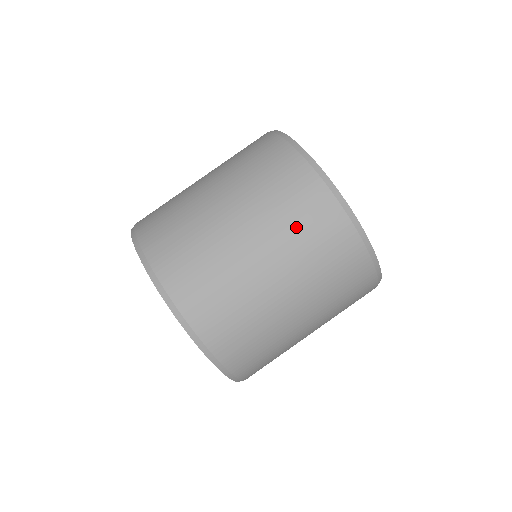
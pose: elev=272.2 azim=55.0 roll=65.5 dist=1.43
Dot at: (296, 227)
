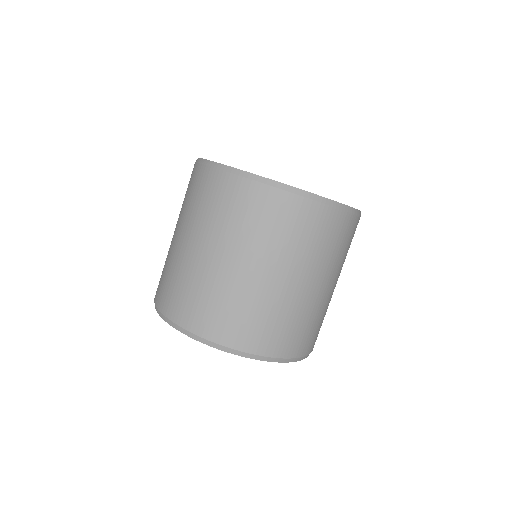
Dot at: (217, 214)
